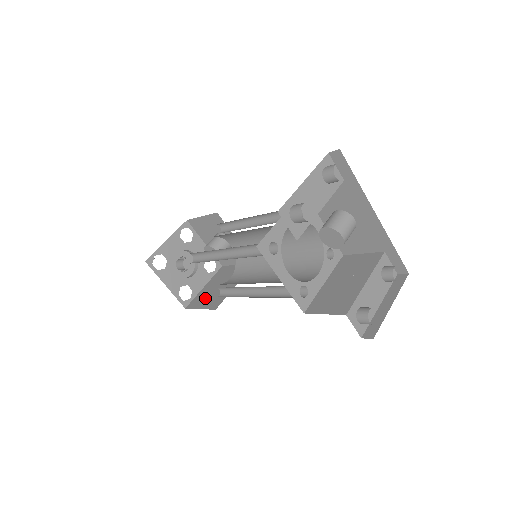
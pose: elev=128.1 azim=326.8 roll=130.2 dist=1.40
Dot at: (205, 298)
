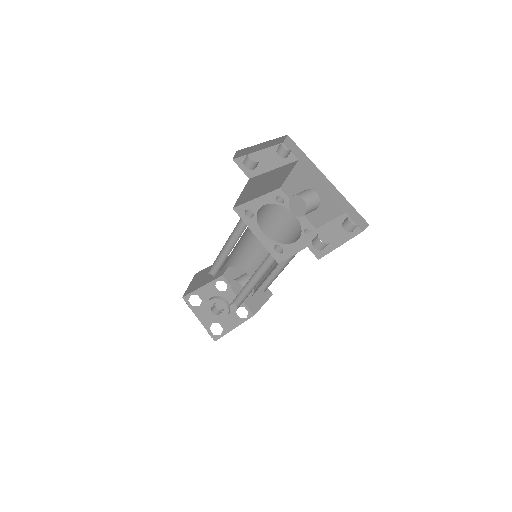
Dot at: occluded
